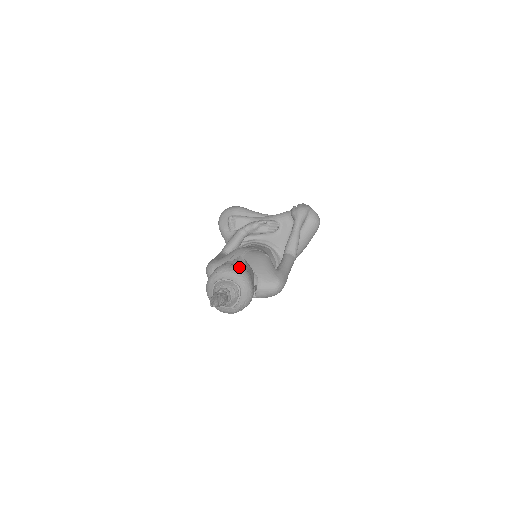
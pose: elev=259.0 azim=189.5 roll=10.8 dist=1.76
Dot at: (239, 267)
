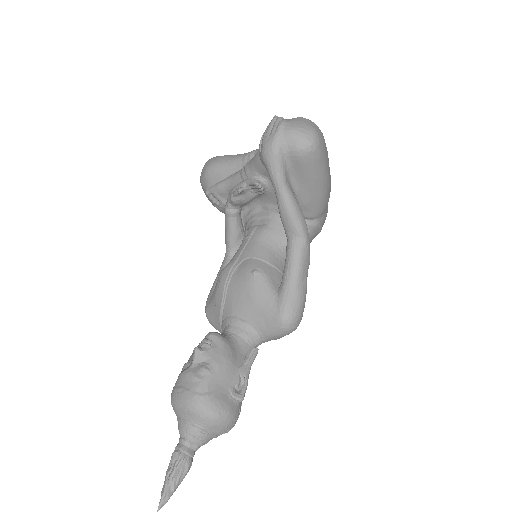
Dot at: (186, 394)
